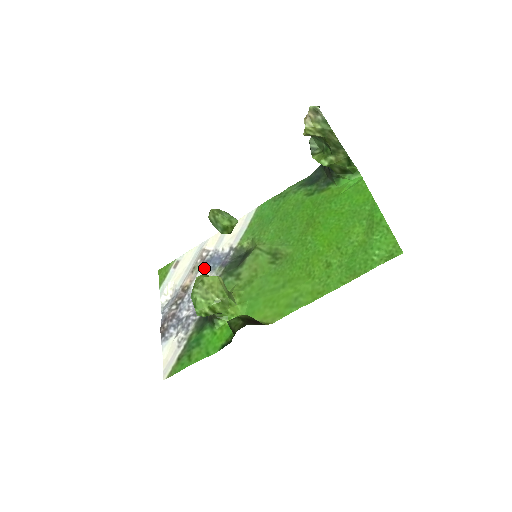
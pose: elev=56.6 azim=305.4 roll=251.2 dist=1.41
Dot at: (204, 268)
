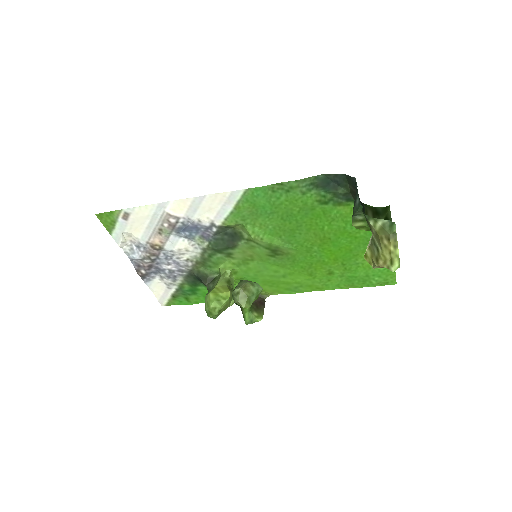
Dot at: (177, 234)
